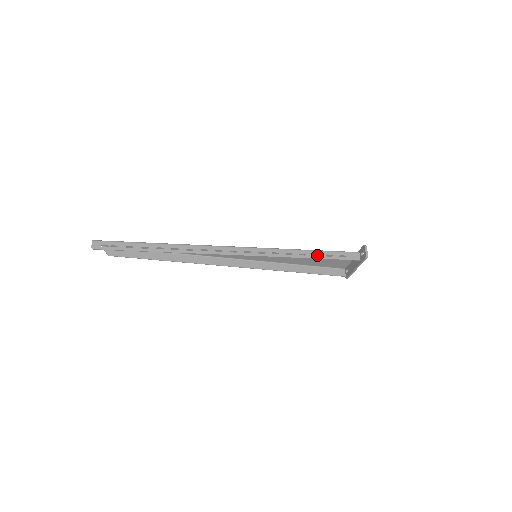
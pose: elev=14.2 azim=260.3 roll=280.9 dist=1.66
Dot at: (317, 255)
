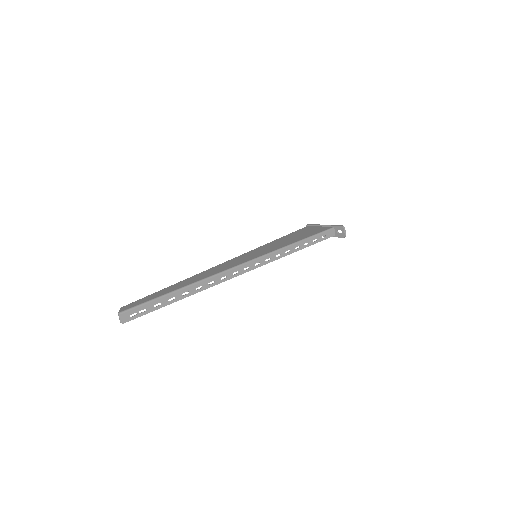
Dot at: (301, 237)
